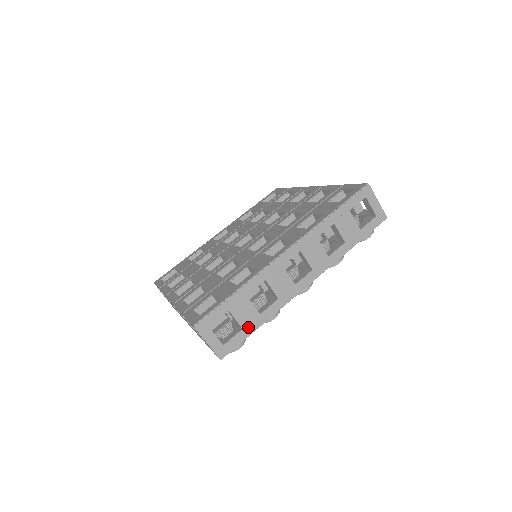
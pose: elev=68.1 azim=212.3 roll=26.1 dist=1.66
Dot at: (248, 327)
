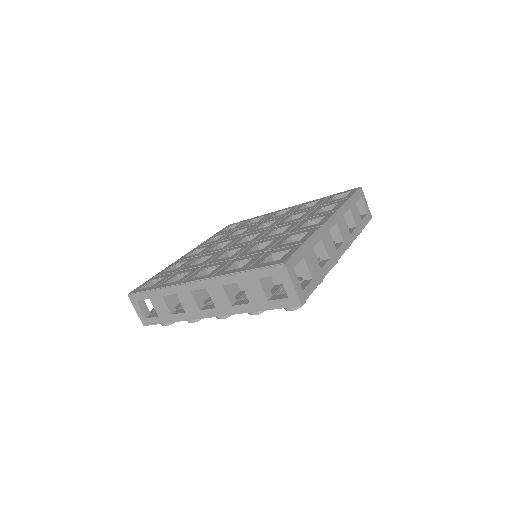
Dot at: (315, 278)
